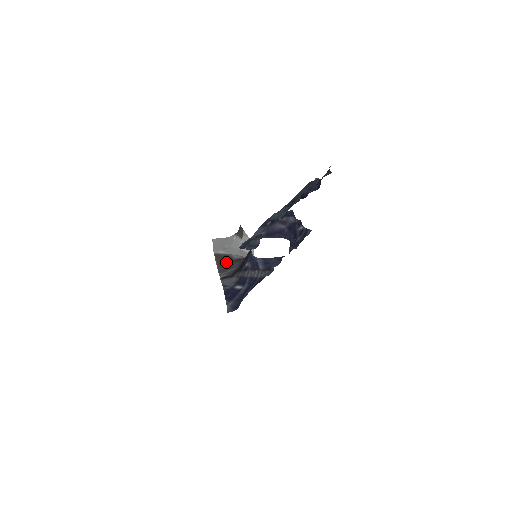
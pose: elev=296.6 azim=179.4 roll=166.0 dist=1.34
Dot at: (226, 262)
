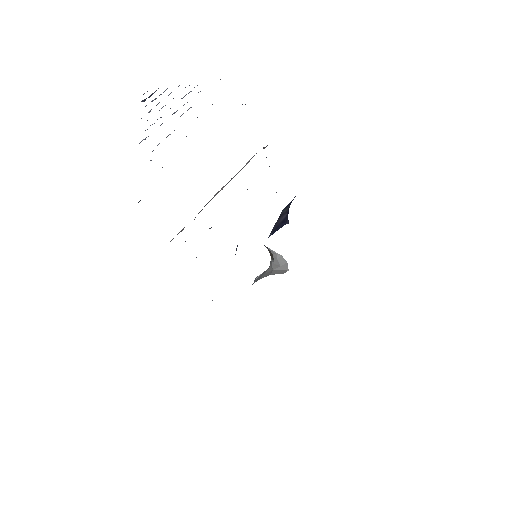
Dot at: occluded
